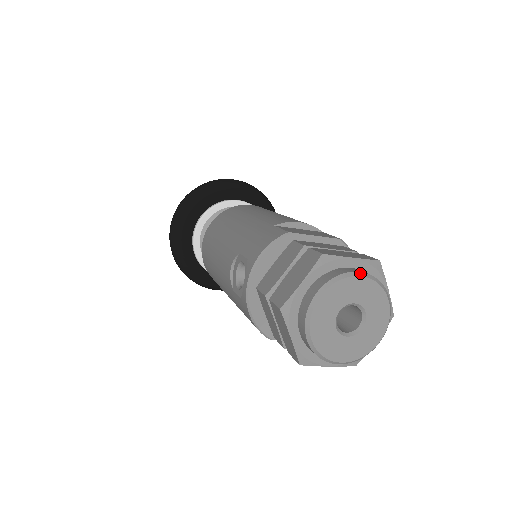
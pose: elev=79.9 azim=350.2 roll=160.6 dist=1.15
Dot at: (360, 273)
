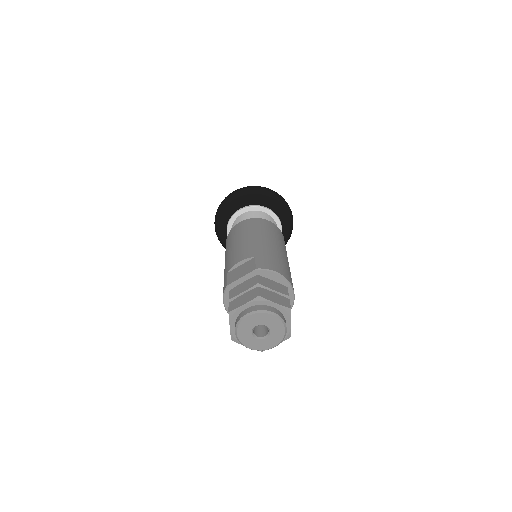
Dot at: (247, 315)
